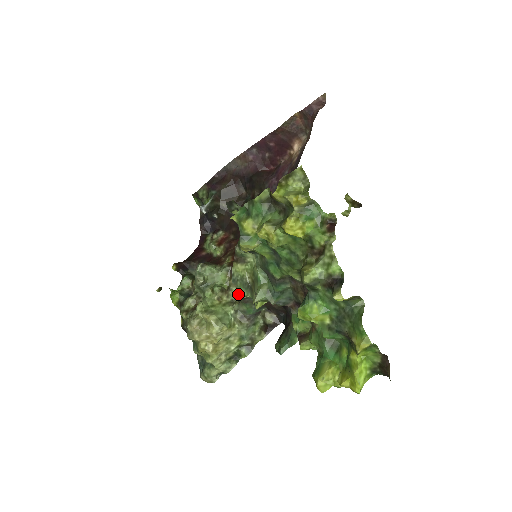
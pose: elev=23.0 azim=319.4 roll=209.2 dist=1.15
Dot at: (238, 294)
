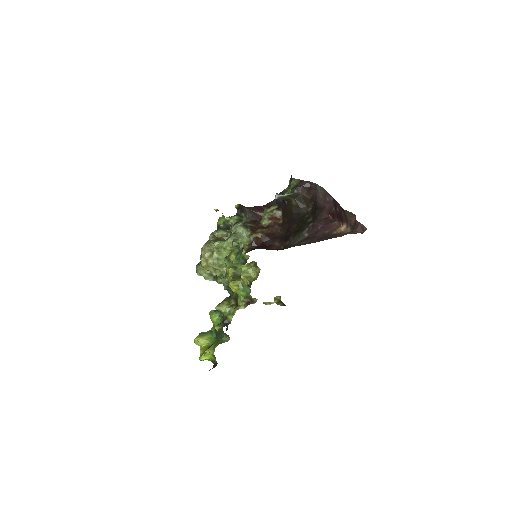
Dot at: occluded
